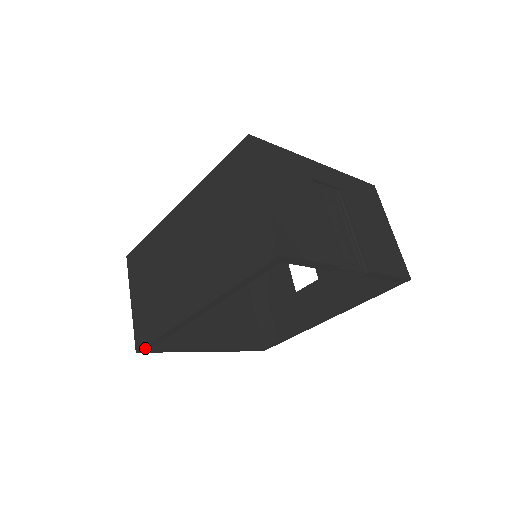
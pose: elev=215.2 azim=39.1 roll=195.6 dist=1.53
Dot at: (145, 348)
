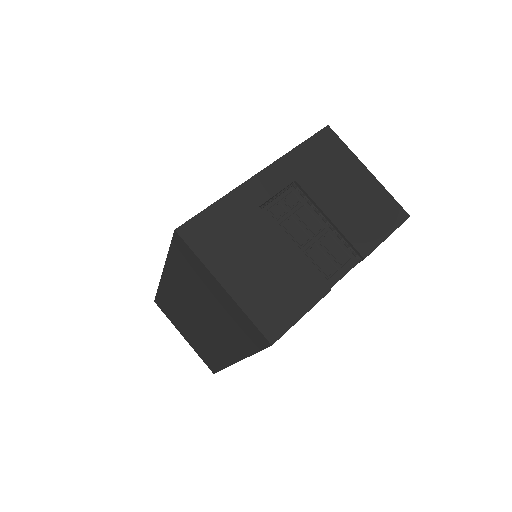
Dot at: occluded
